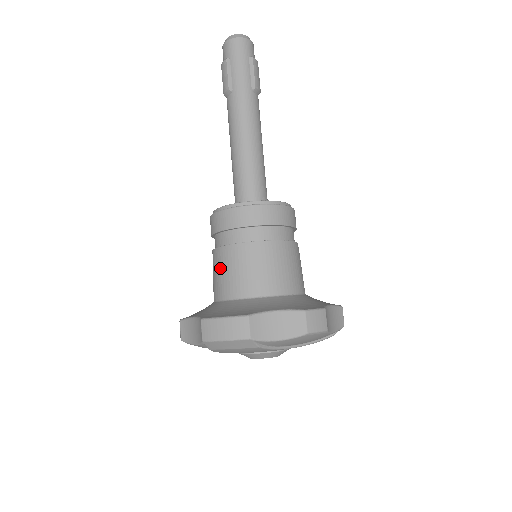
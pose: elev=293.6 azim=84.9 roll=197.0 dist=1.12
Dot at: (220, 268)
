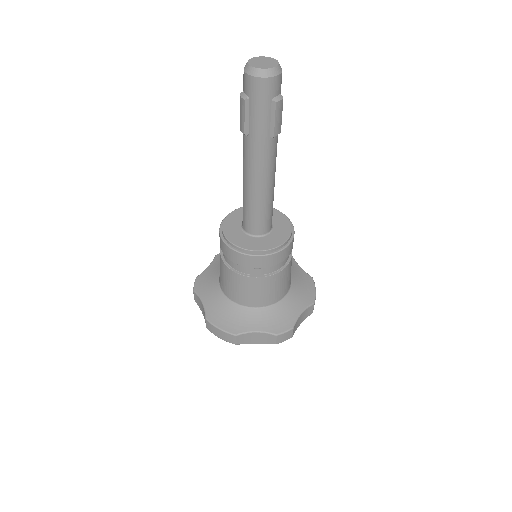
Dot at: (223, 275)
